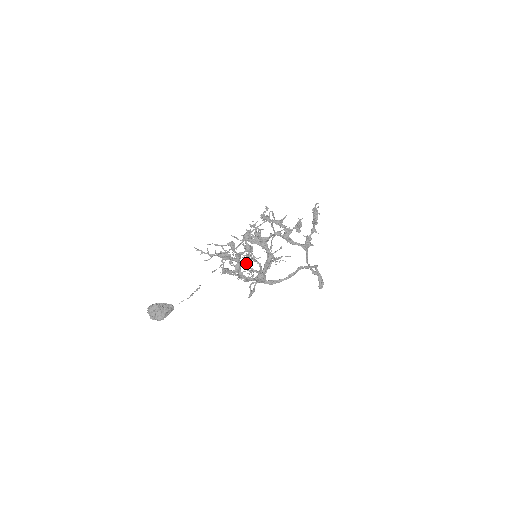
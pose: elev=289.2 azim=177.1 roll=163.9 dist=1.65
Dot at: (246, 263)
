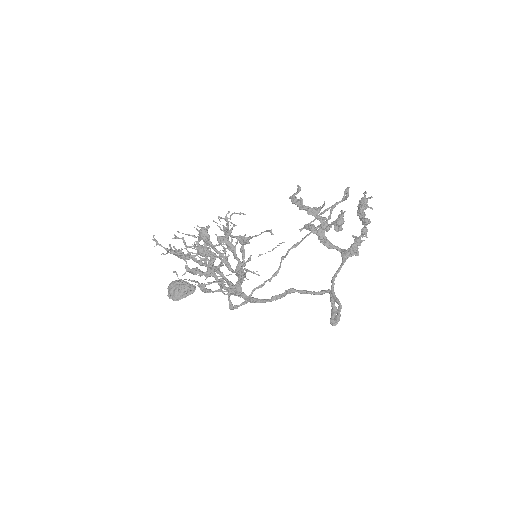
Dot at: occluded
